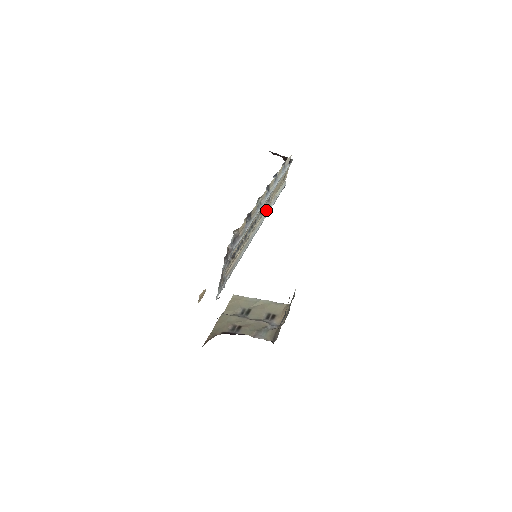
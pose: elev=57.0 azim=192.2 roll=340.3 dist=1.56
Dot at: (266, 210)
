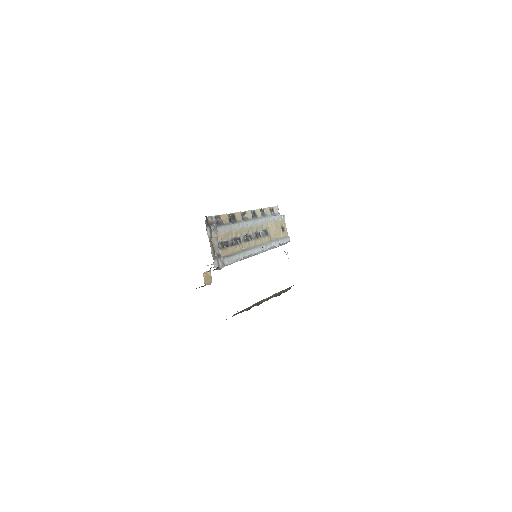
Dot at: (267, 242)
